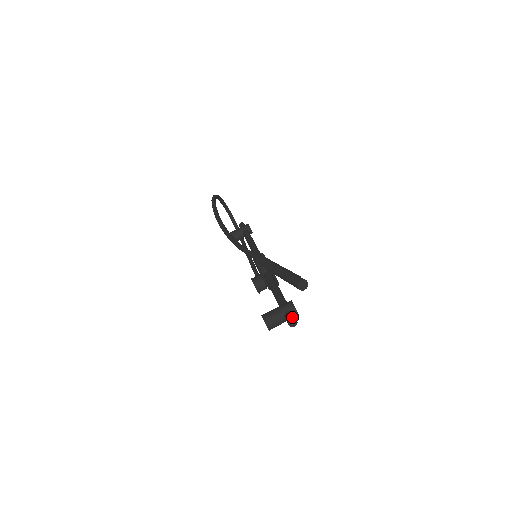
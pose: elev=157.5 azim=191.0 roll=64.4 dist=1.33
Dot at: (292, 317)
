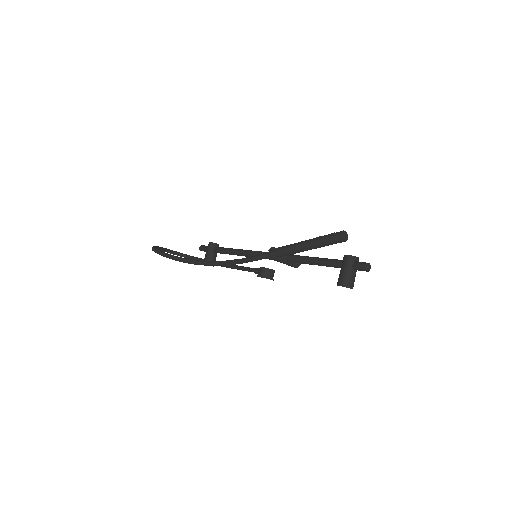
Dot at: (363, 264)
